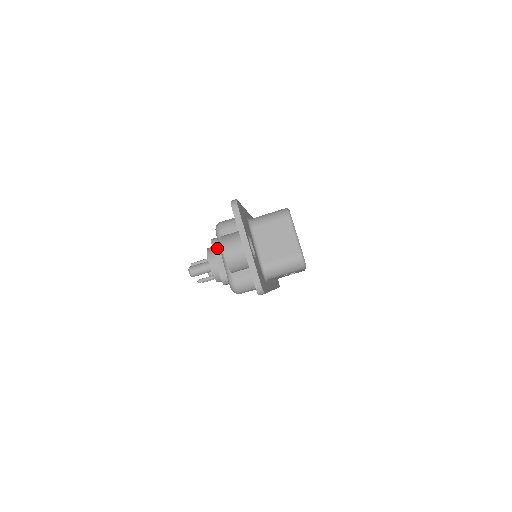
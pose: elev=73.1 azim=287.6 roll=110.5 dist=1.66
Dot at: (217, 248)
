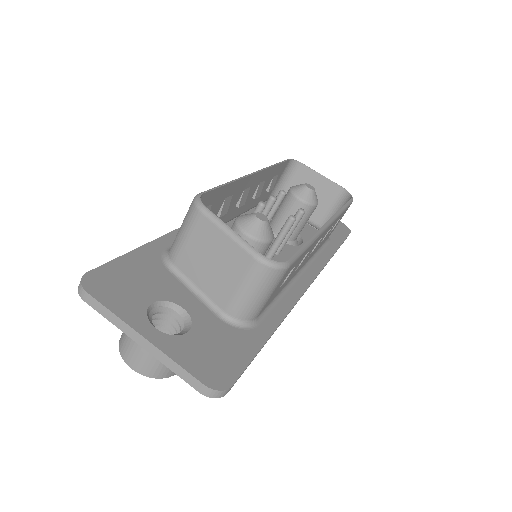
Dot at: occluded
